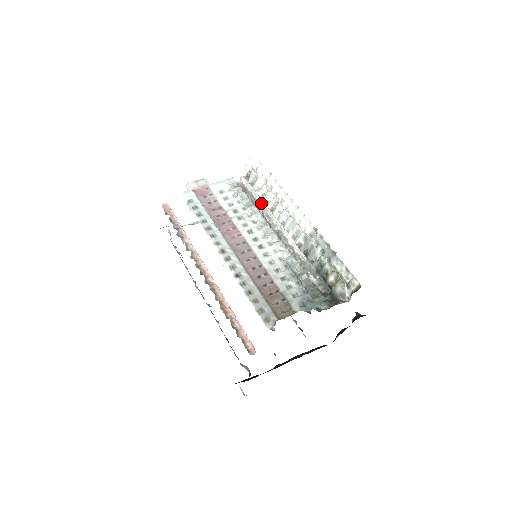
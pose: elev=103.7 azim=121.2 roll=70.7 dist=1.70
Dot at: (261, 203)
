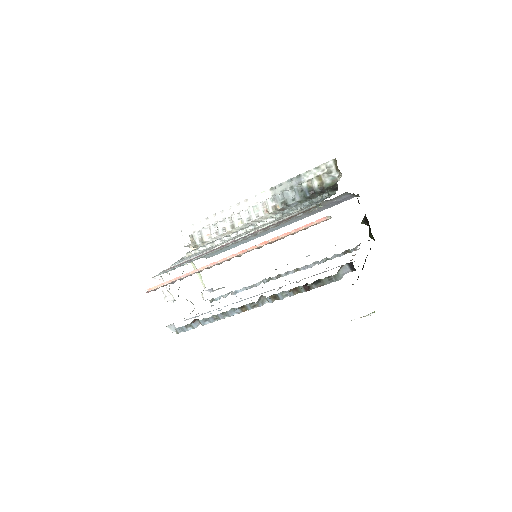
Dot at: occluded
